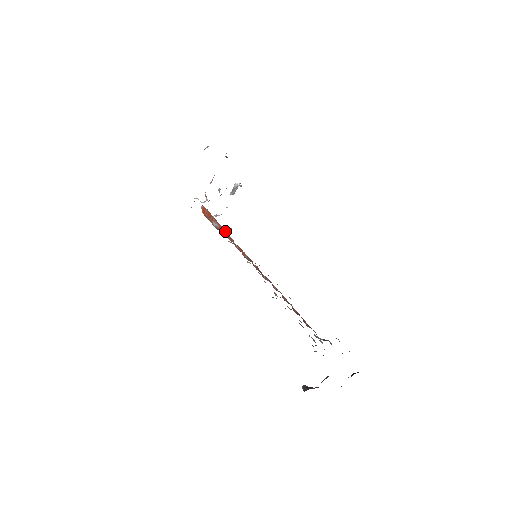
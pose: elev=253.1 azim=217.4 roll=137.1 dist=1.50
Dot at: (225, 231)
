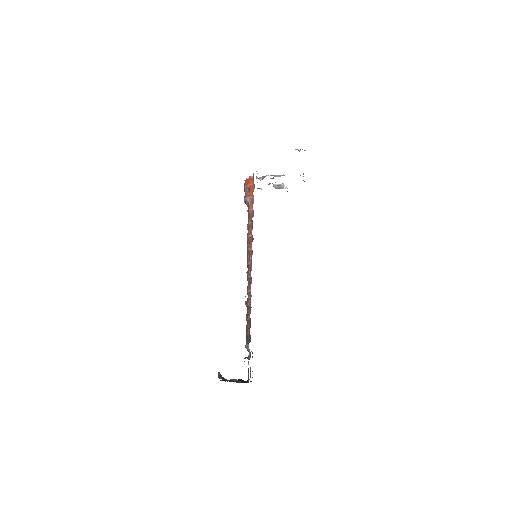
Dot at: (252, 216)
